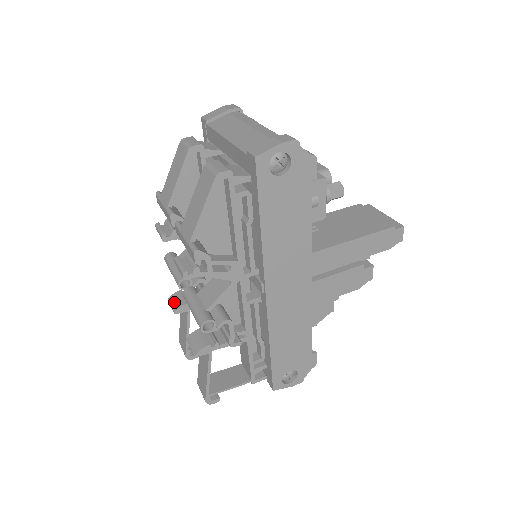
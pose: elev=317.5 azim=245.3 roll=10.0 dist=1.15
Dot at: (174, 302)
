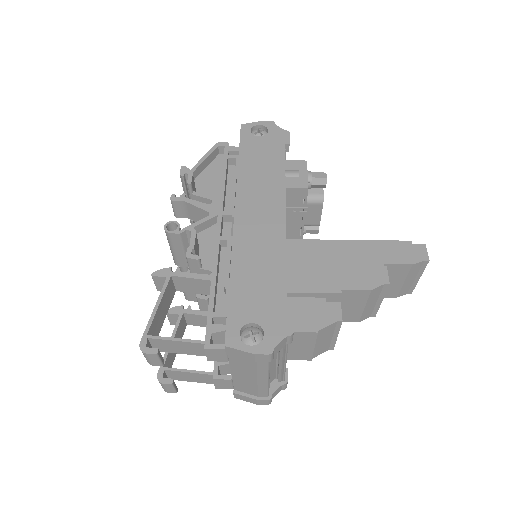
Dot at: occluded
